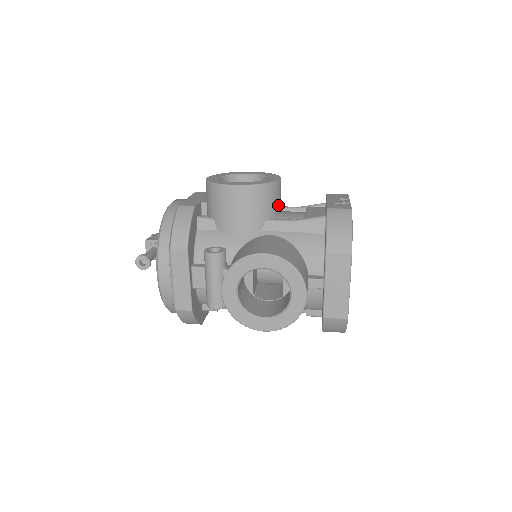
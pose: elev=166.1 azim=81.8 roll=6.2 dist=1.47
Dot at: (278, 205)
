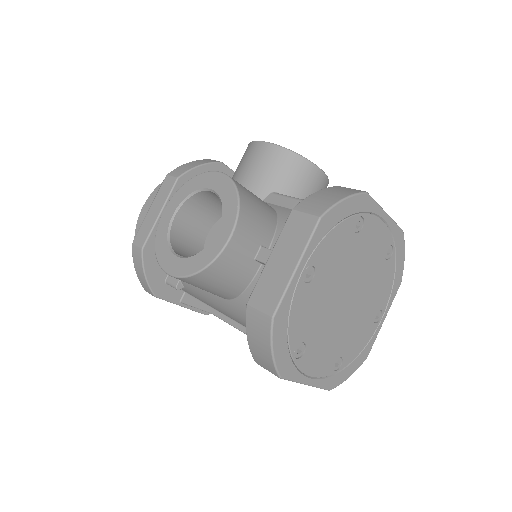
Dot at: (301, 191)
